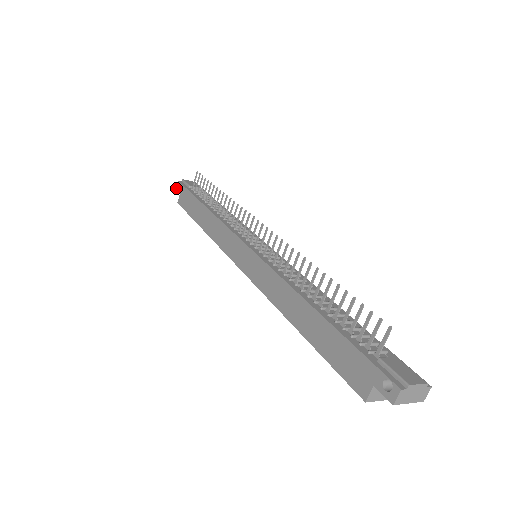
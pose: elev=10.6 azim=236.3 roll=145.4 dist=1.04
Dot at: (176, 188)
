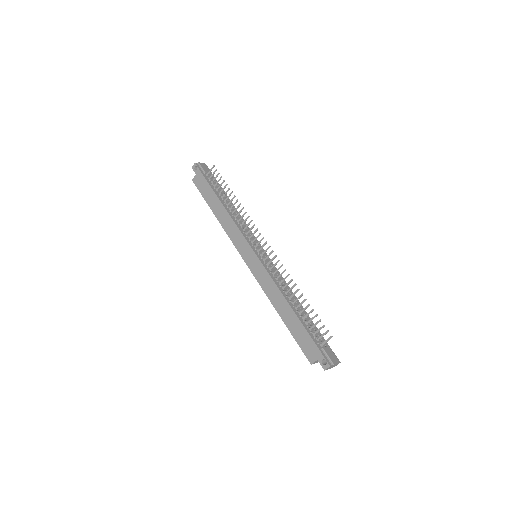
Dot at: (192, 167)
